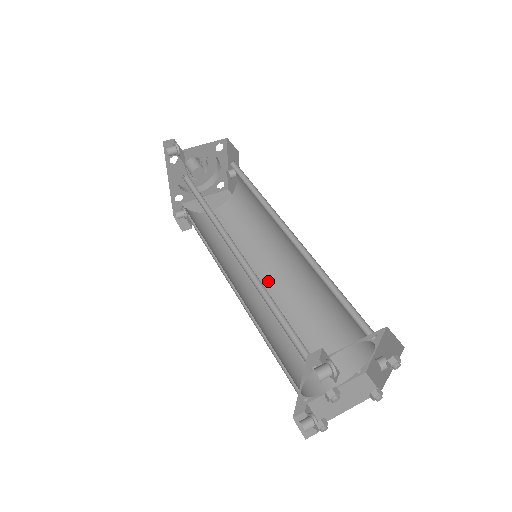
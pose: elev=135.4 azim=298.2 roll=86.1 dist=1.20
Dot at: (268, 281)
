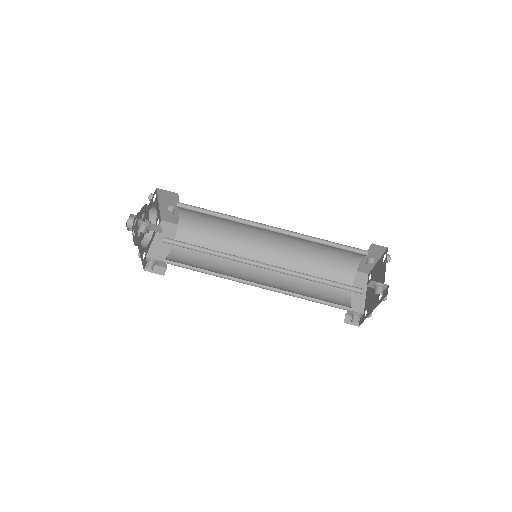
Dot at: occluded
